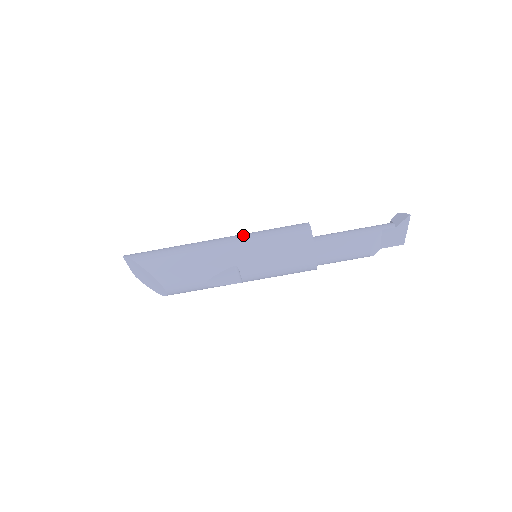
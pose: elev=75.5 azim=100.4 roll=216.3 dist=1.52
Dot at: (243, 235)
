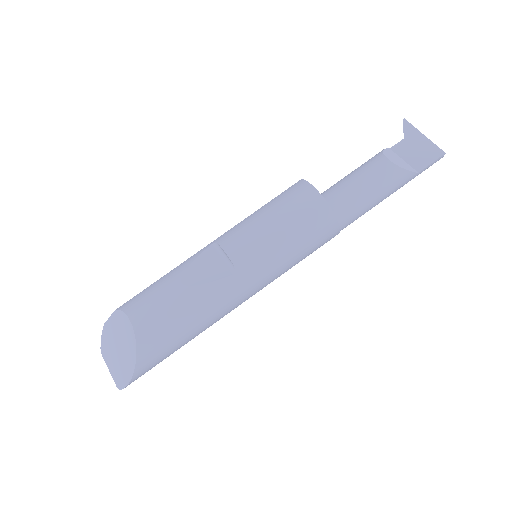
Dot at: occluded
